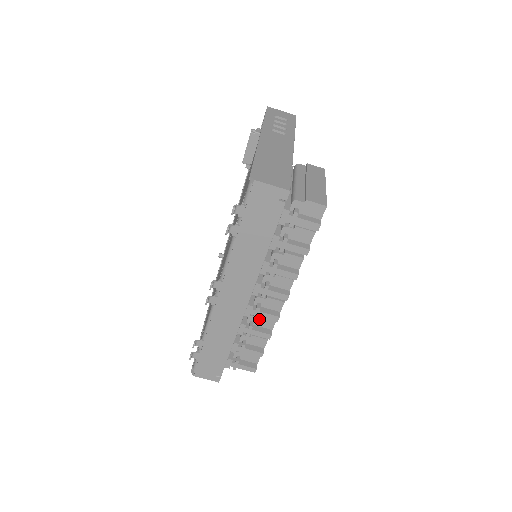
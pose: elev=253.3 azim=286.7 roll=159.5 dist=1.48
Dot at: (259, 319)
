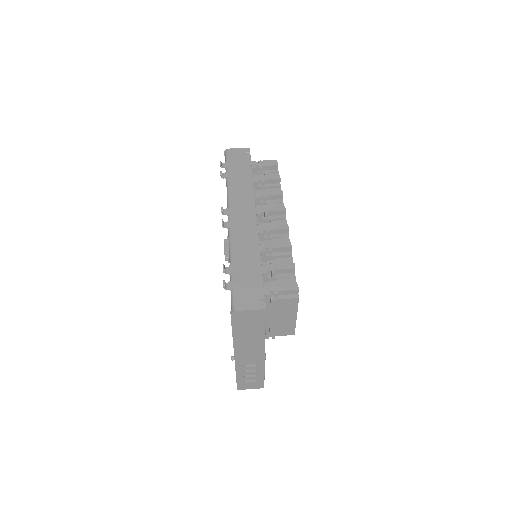
Dot at: (274, 241)
